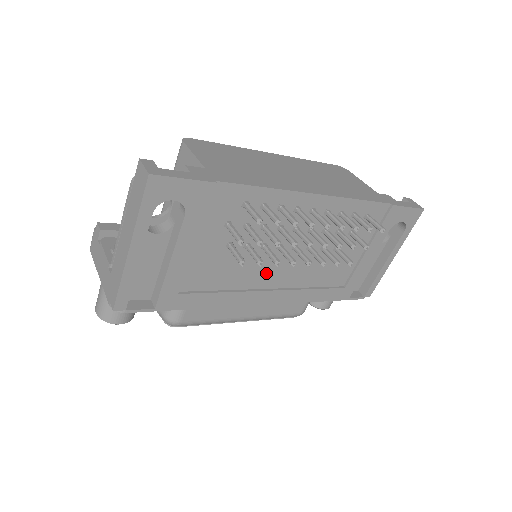
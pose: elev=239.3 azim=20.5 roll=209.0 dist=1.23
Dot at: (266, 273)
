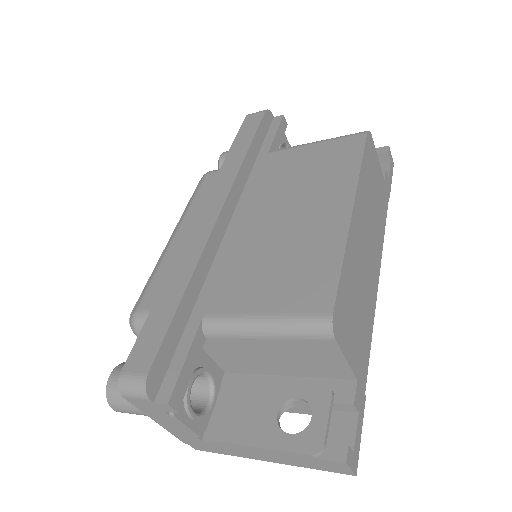
Dot at: occluded
